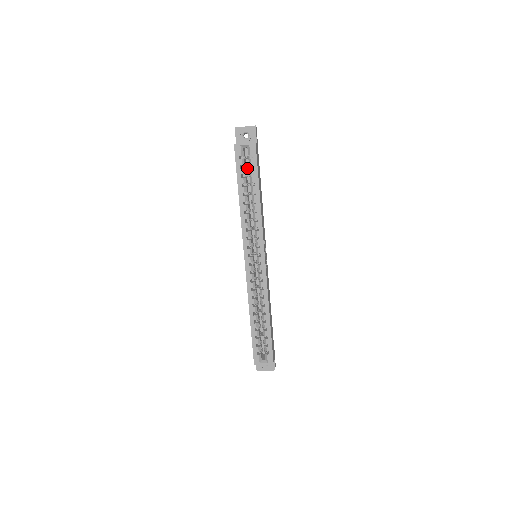
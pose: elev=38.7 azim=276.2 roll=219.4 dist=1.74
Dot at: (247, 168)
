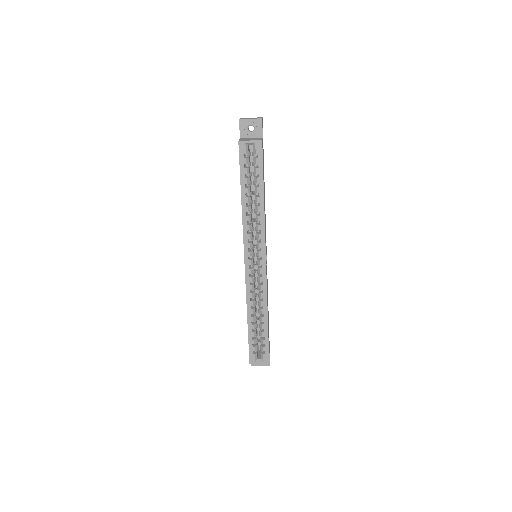
Dot at: (251, 164)
